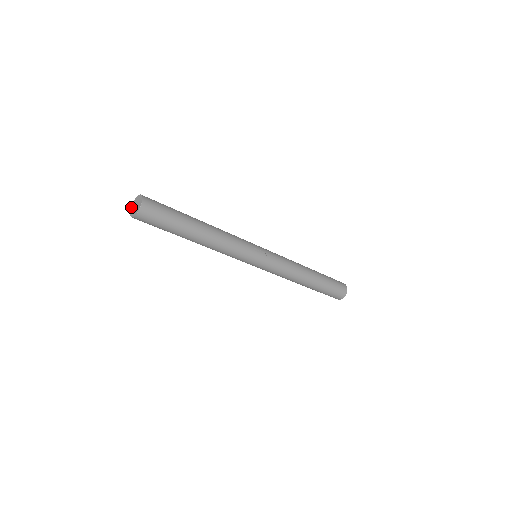
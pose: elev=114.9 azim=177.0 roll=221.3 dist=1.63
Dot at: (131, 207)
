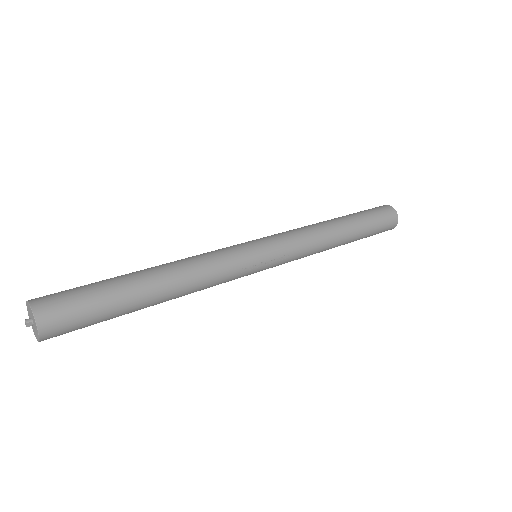
Dot at: occluded
